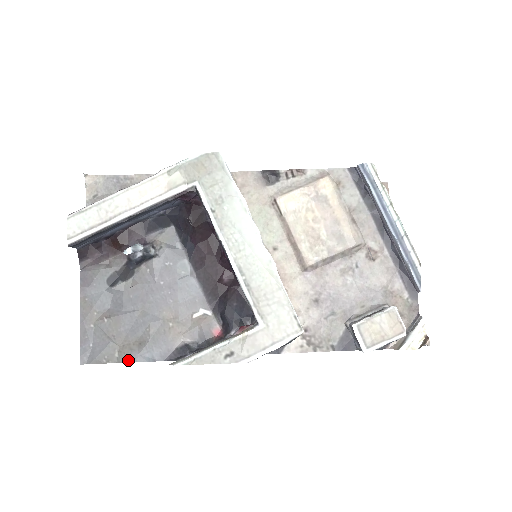
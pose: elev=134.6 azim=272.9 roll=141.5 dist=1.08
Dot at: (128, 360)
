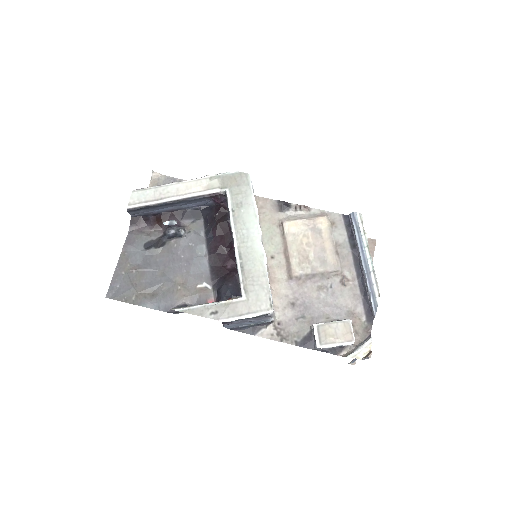
Dot at: (140, 304)
